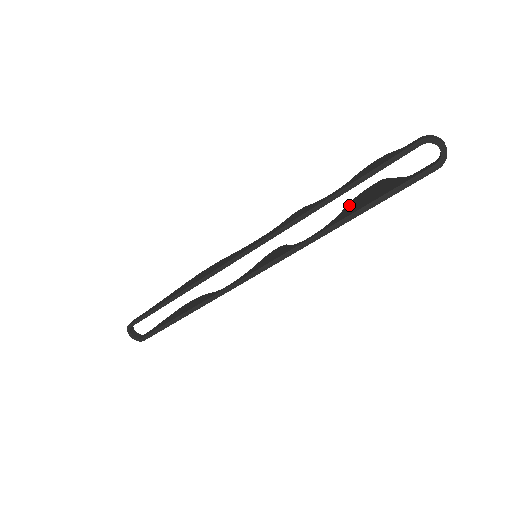
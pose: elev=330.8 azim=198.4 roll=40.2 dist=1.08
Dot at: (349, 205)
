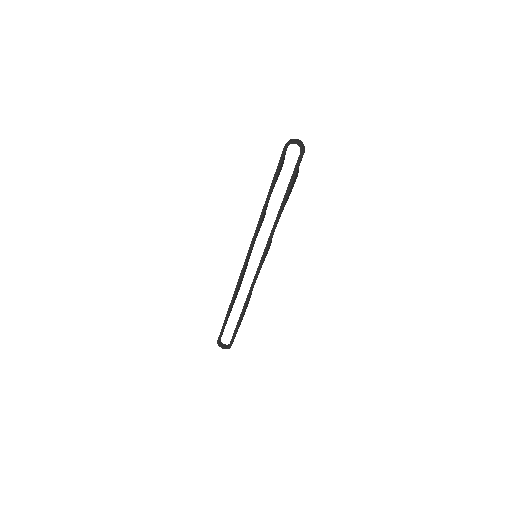
Dot at: occluded
